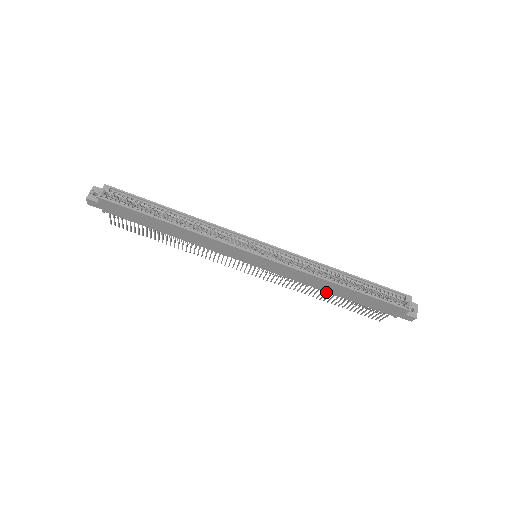
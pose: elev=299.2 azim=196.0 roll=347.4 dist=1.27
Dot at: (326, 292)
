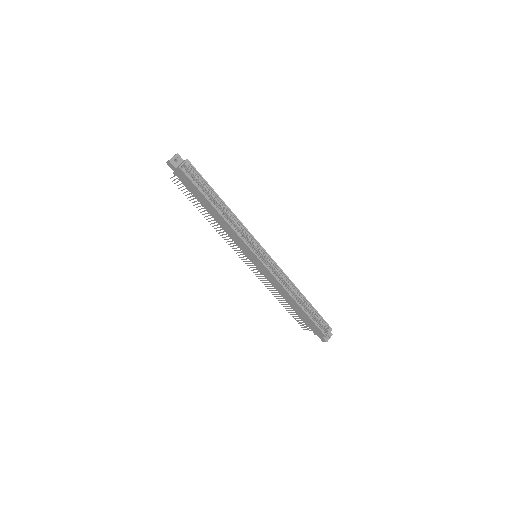
Dot at: occluded
